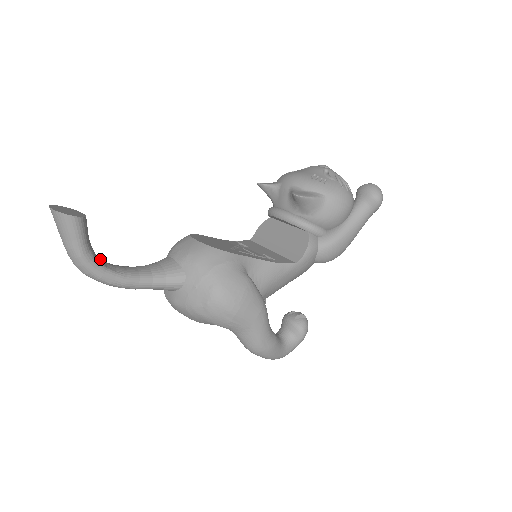
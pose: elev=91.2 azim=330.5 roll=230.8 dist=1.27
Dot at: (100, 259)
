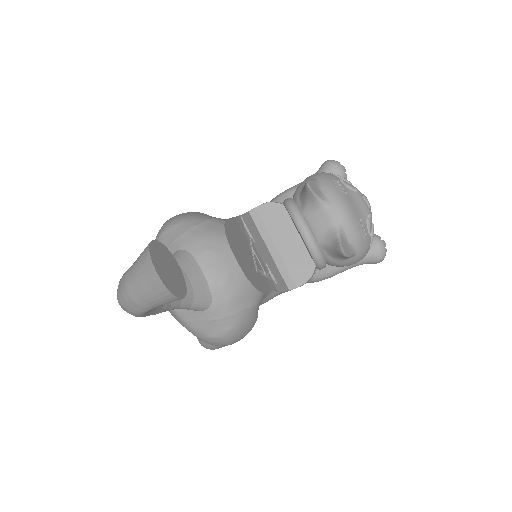
Dot at: occluded
